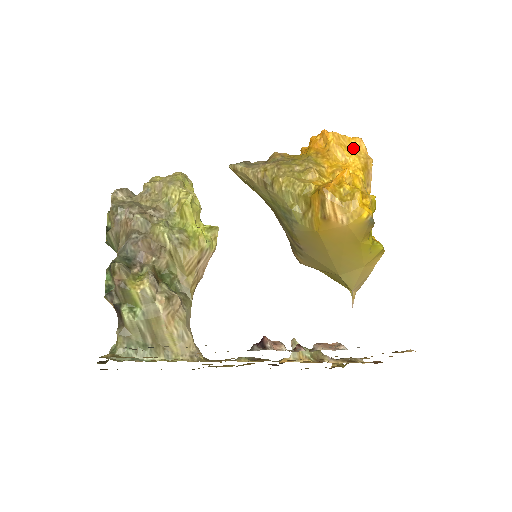
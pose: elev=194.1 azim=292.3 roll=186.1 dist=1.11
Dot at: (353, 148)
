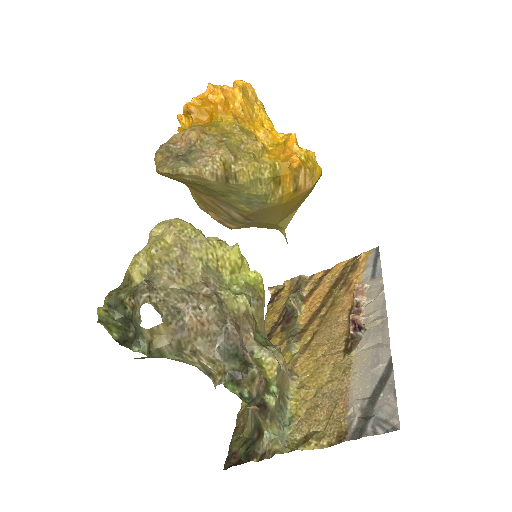
Dot at: (251, 98)
